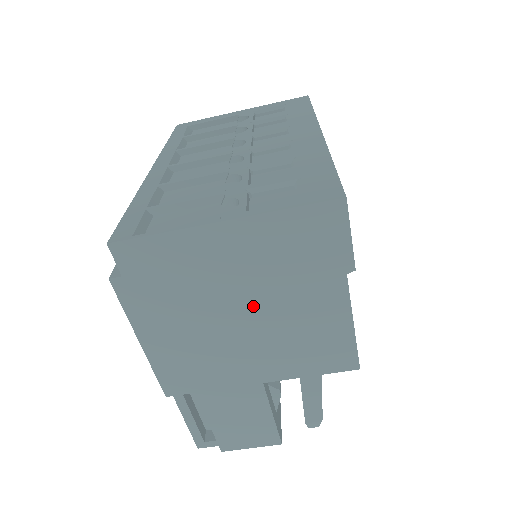
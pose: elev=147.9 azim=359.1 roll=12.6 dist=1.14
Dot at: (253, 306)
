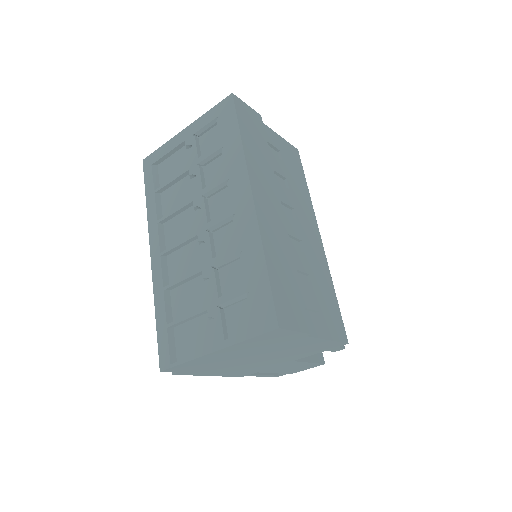
Dot at: (261, 355)
